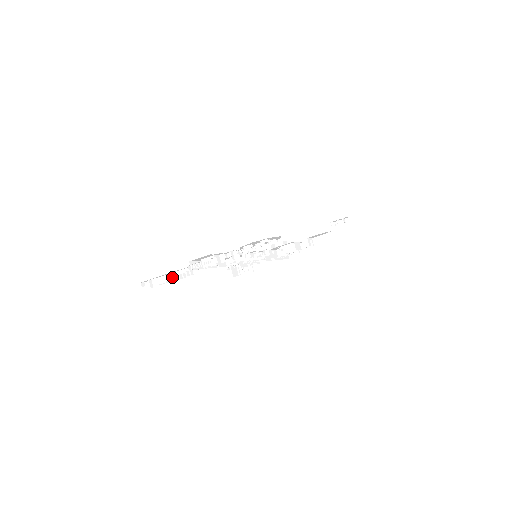
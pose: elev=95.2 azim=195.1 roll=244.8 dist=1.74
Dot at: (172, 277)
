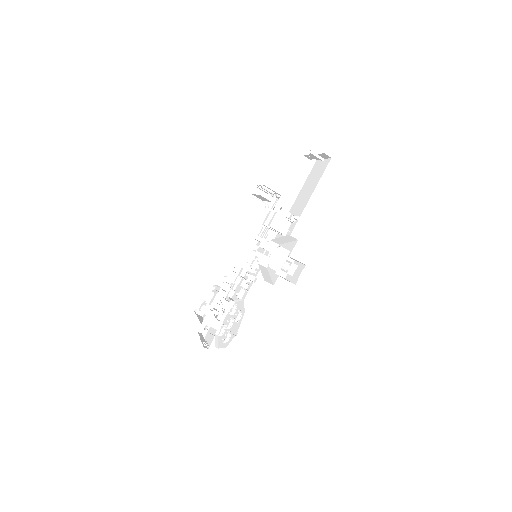
Dot at: occluded
